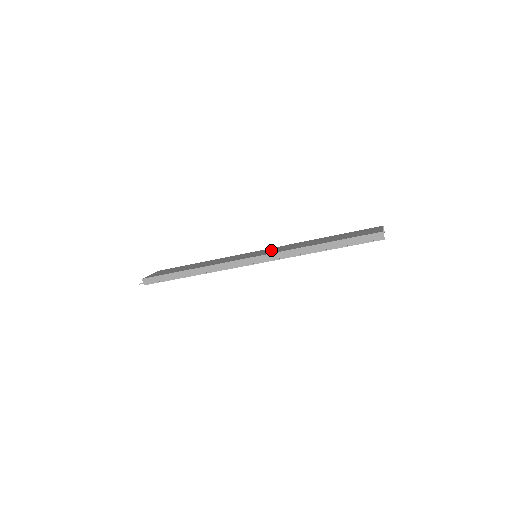
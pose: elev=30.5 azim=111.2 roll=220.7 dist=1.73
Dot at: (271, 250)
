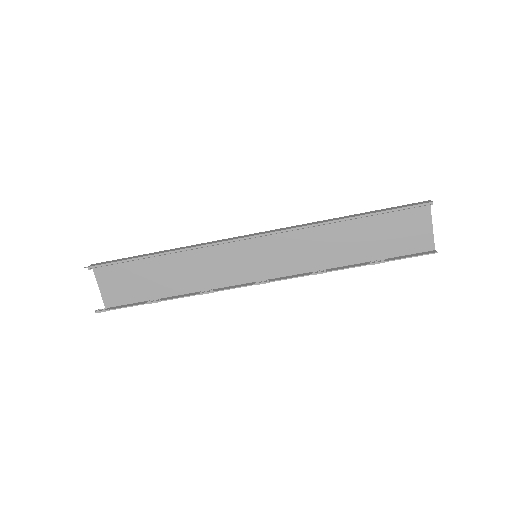
Dot at: (278, 255)
